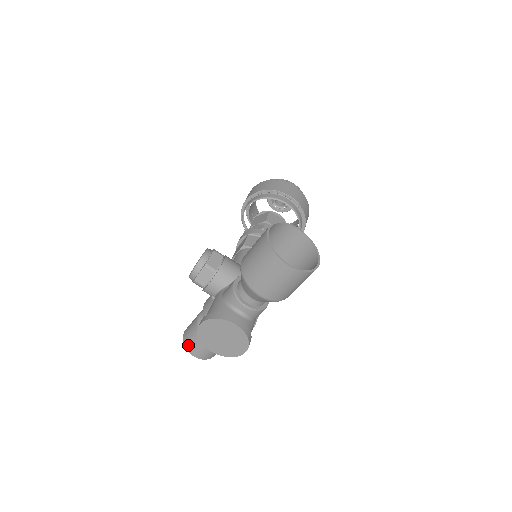
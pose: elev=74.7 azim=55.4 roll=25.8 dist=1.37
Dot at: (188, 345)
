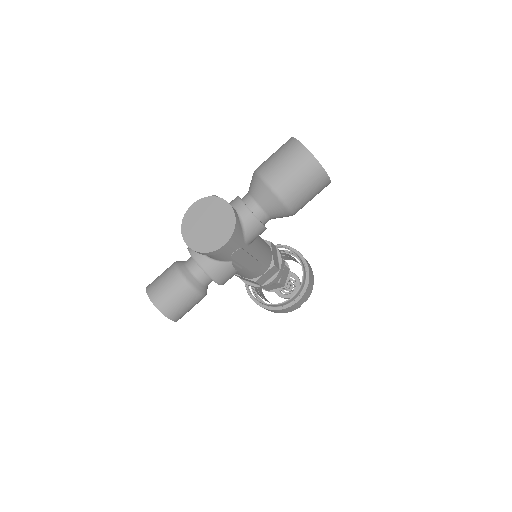
Dot at: (151, 286)
